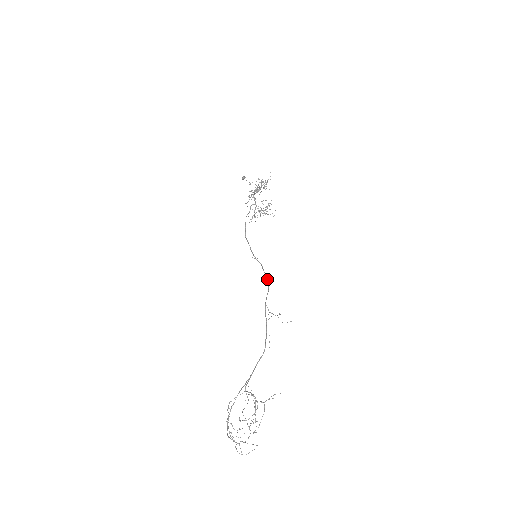
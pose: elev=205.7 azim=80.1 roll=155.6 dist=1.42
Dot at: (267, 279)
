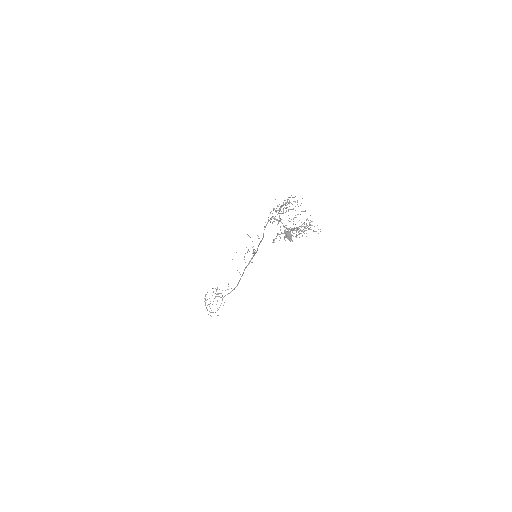
Dot at: occluded
